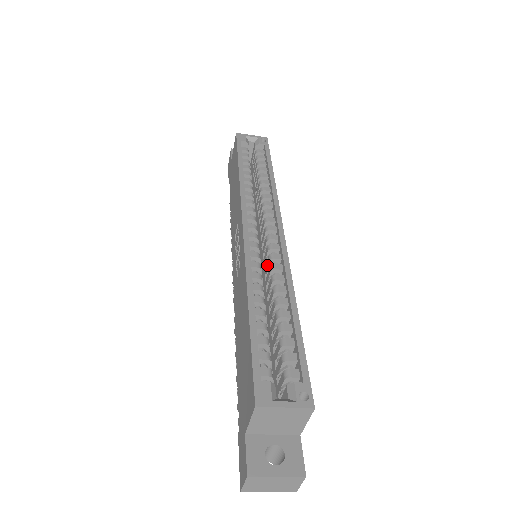
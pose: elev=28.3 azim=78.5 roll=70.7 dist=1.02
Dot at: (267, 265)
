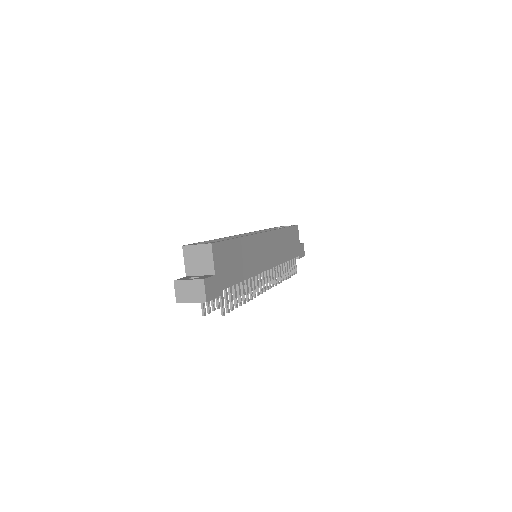
Dot at: occluded
